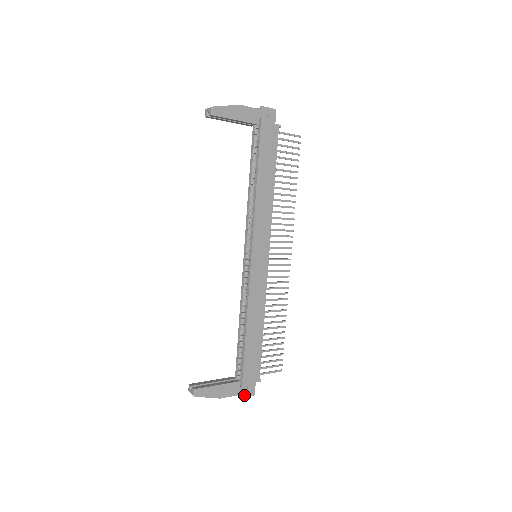
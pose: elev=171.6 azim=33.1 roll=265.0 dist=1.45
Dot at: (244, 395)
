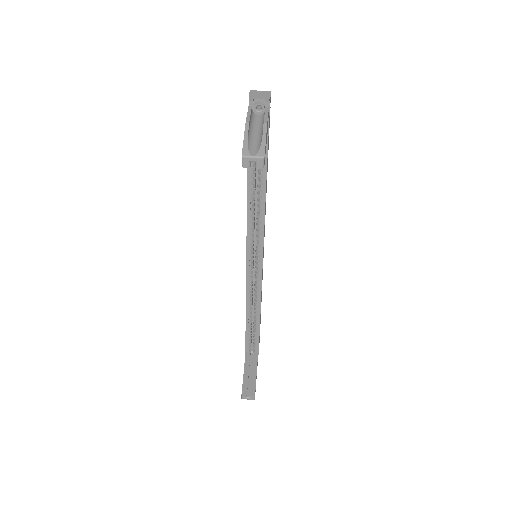
Dot at: occluded
